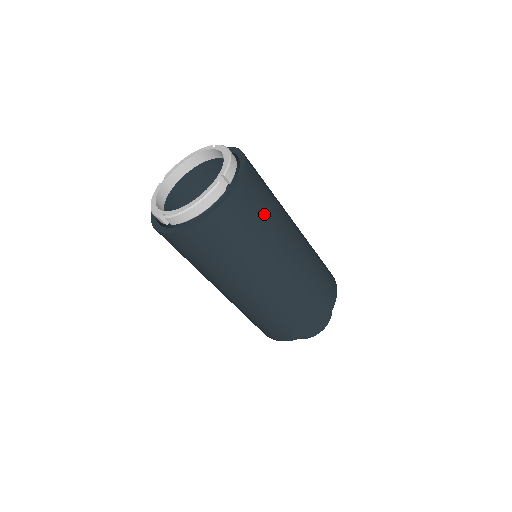
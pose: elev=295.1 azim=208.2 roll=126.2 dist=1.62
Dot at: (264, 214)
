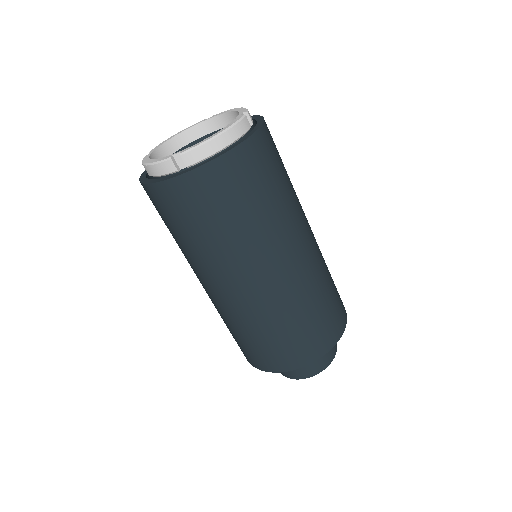
Dot at: (285, 170)
